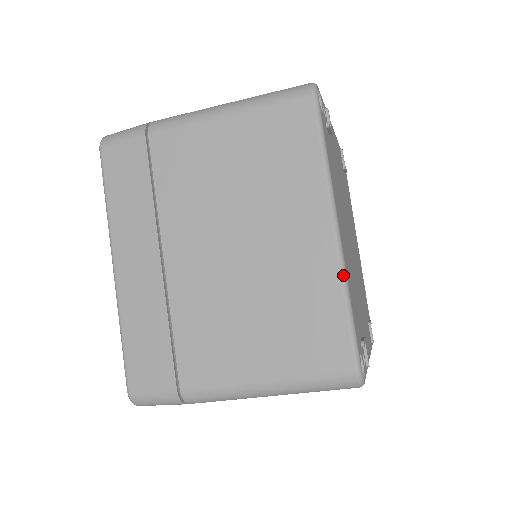
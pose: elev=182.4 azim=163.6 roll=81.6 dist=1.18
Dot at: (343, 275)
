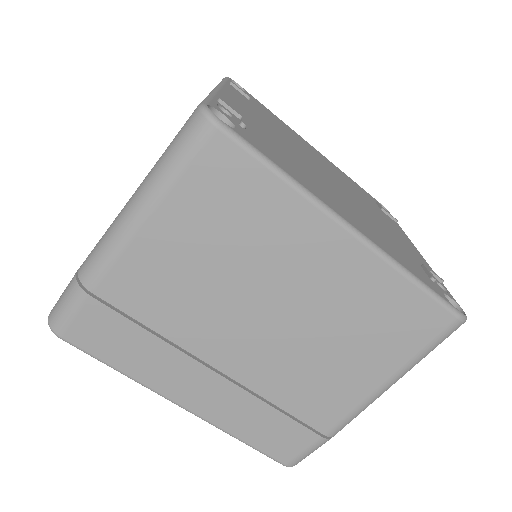
Dot at: (389, 261)
